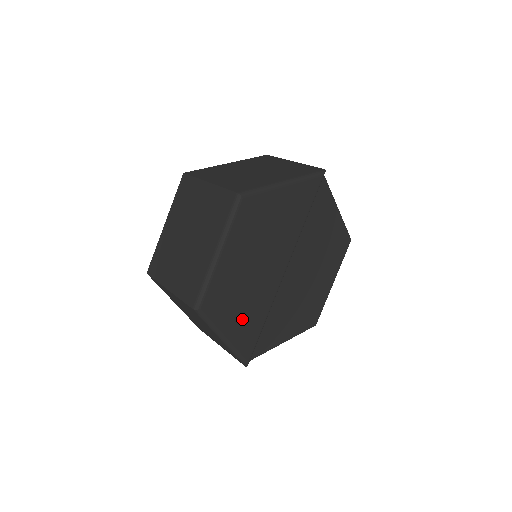
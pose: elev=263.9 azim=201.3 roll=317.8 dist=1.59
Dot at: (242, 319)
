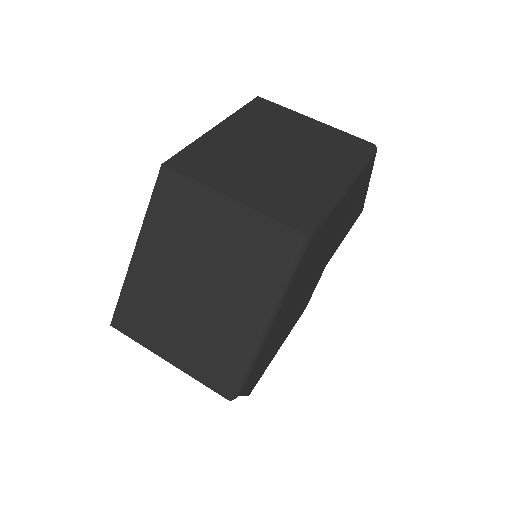
Dot at: (287, 308)
